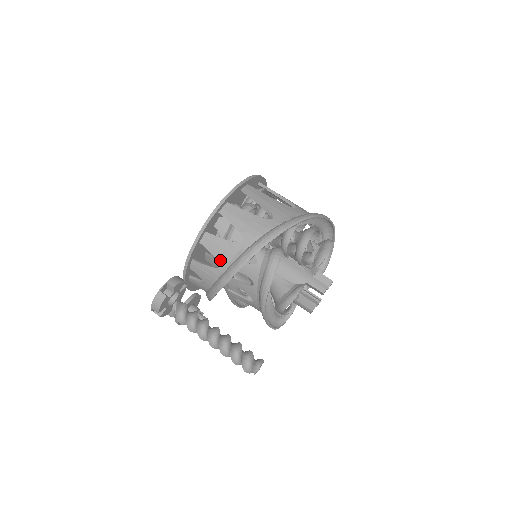
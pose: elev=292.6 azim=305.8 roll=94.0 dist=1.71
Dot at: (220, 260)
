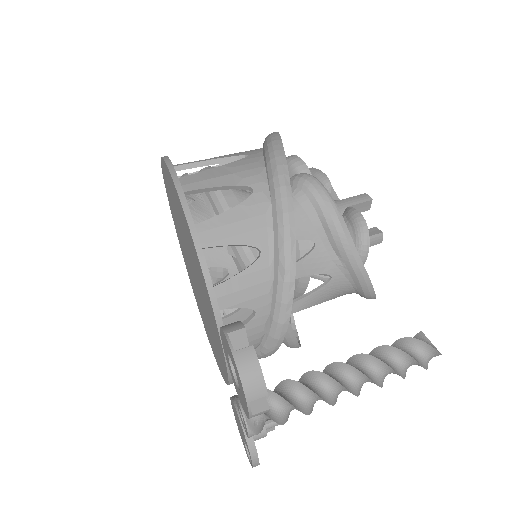
Dot at: (253, 241)
